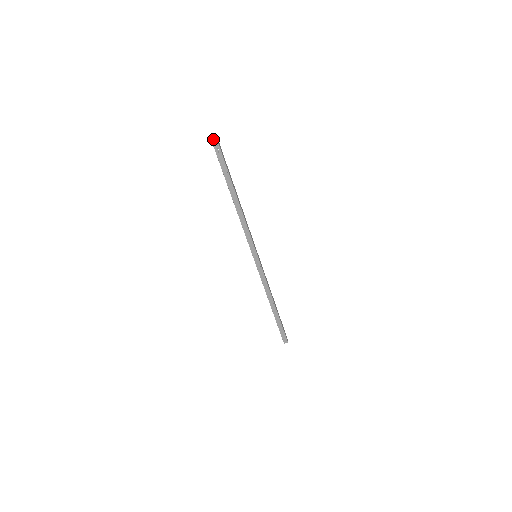
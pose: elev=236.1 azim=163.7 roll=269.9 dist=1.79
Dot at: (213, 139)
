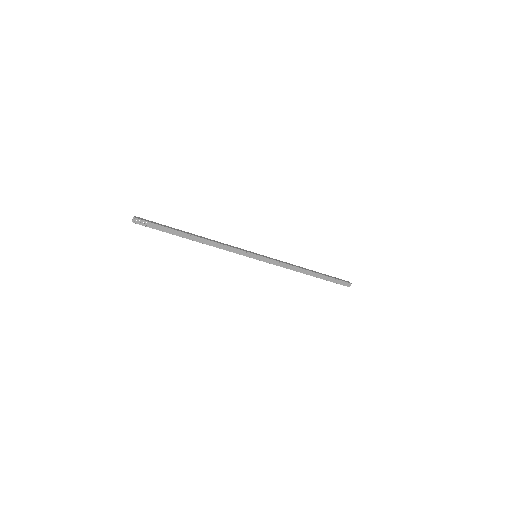
Dot at: (132, 220)
